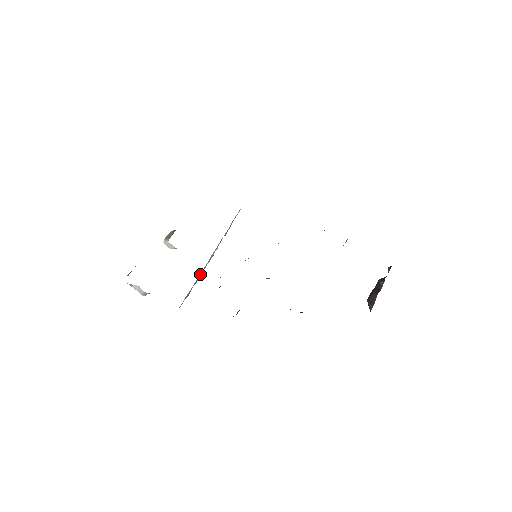
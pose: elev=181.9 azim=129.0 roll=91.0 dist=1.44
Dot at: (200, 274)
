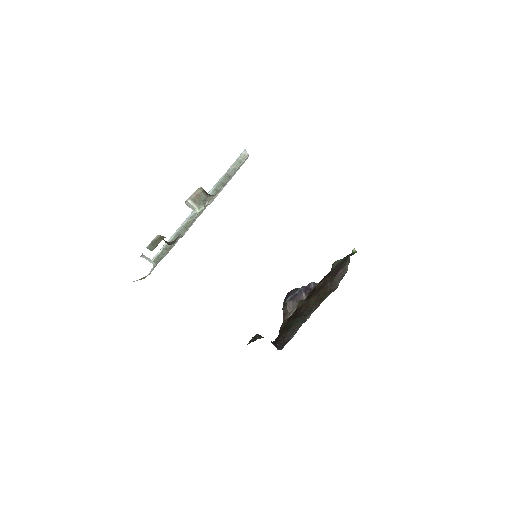
Dot at: (185, 222)
